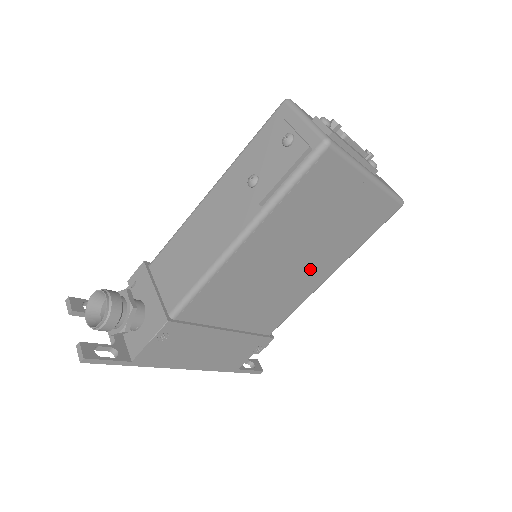
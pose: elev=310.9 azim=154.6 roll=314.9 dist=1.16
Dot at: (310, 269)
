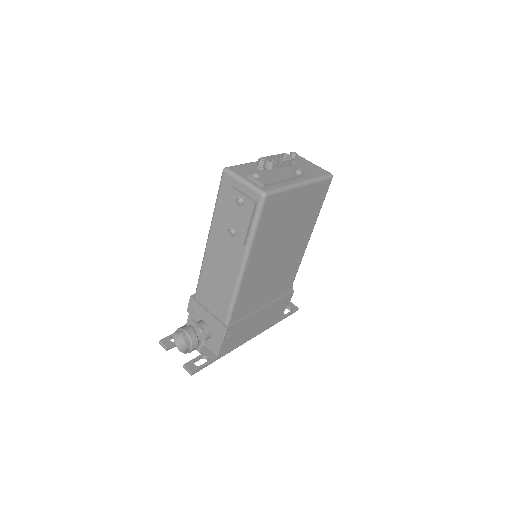
Dot at: (294, 247)
